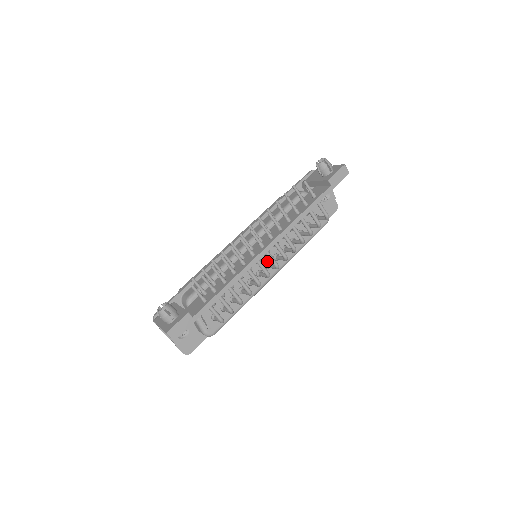
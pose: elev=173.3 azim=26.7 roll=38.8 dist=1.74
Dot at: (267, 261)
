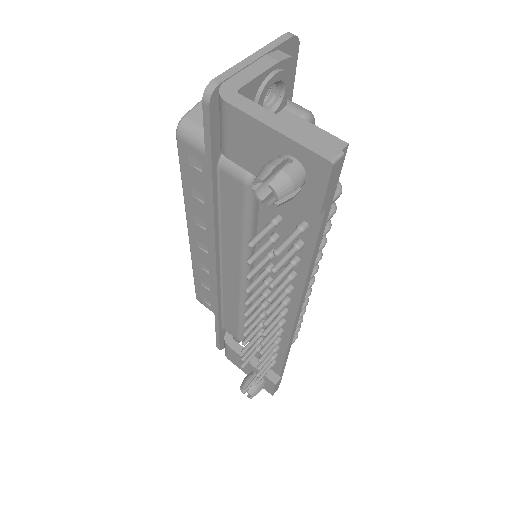
Dot at: occluded
